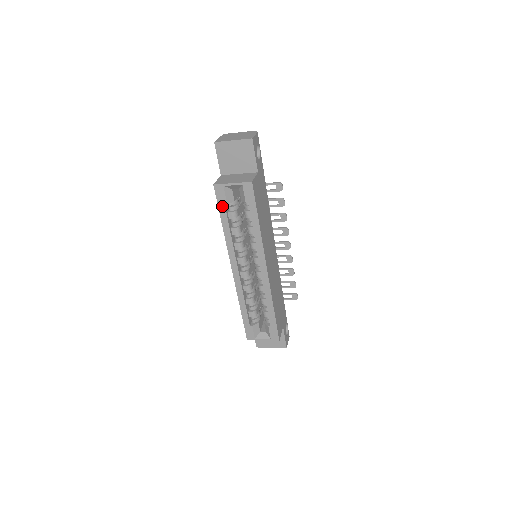
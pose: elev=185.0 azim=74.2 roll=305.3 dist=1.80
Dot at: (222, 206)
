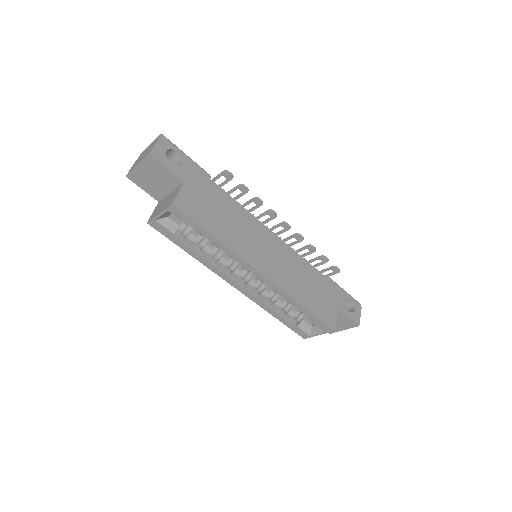
Dot at: (172, 238)
